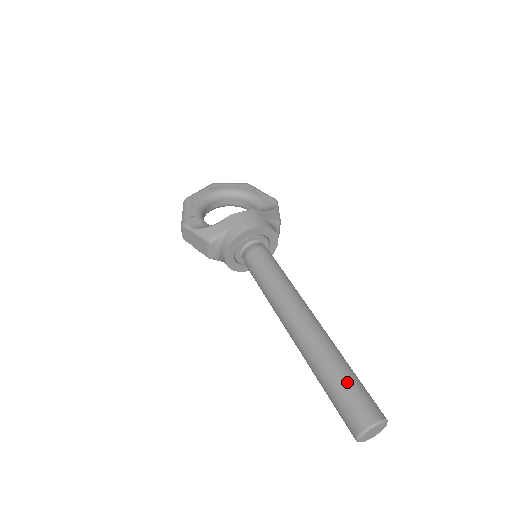
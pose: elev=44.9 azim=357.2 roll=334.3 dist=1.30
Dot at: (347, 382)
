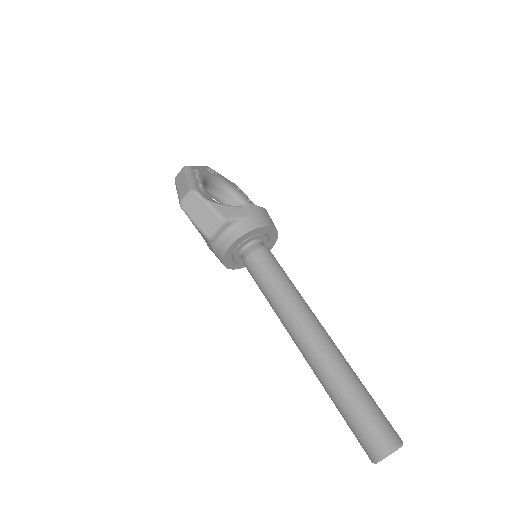
Dot at: (372, 401)
